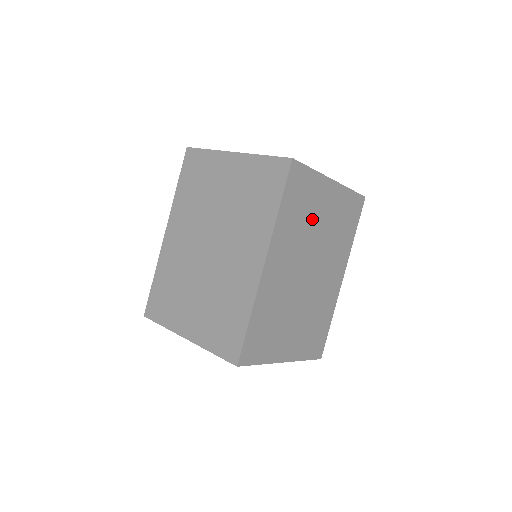
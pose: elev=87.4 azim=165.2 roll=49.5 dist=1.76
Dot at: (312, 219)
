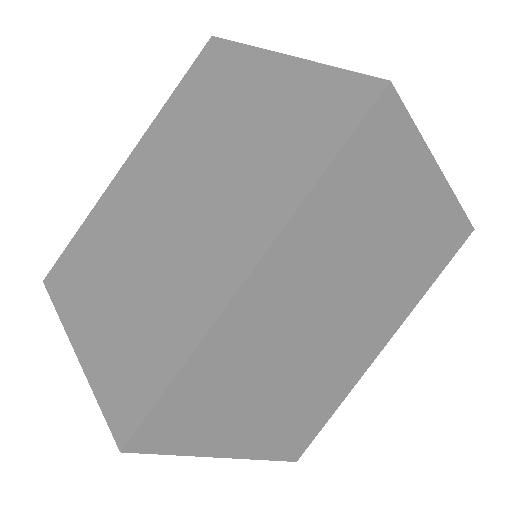
Dot at: (376, 226)
